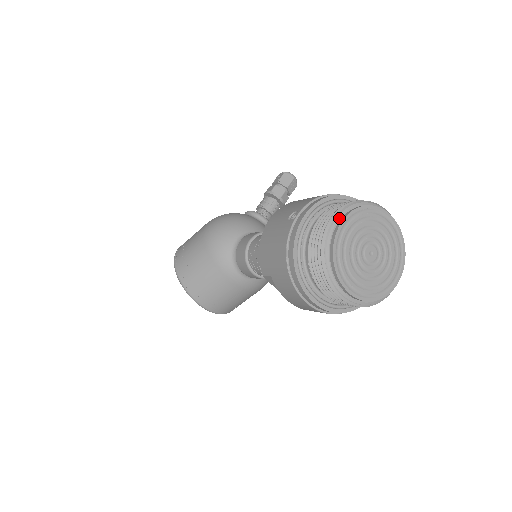
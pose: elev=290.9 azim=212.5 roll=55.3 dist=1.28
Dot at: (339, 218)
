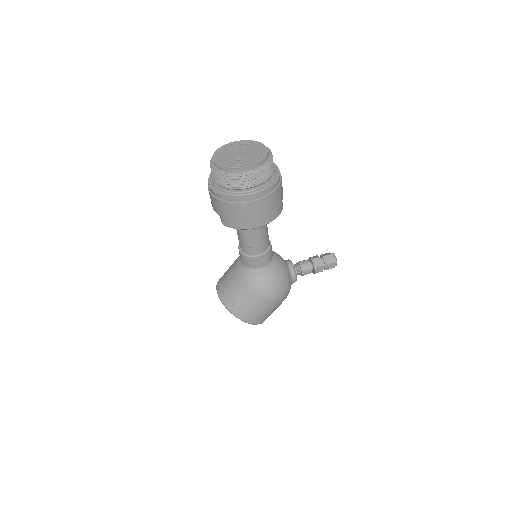
Dot at: occluded
